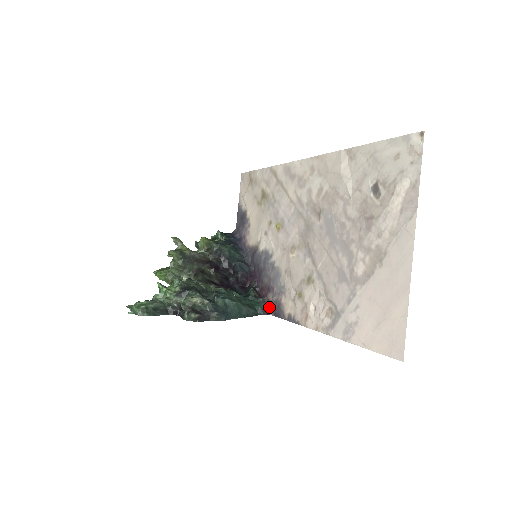
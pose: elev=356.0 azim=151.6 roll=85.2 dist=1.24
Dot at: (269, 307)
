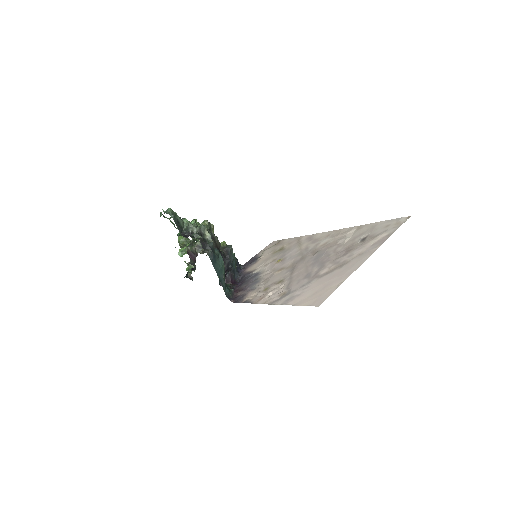
Dot at: (234, 298)
